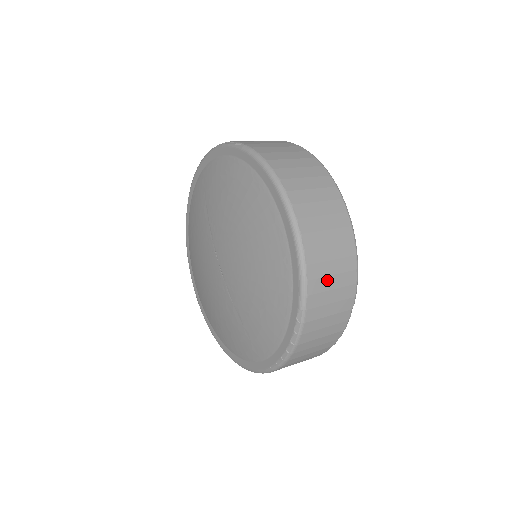
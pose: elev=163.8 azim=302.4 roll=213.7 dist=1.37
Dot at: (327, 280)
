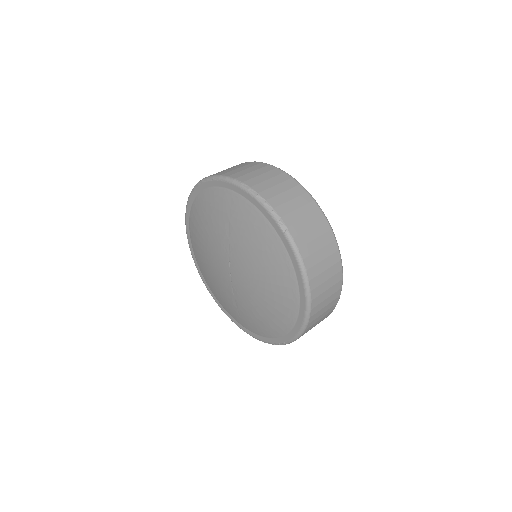
Dot at: occluded
